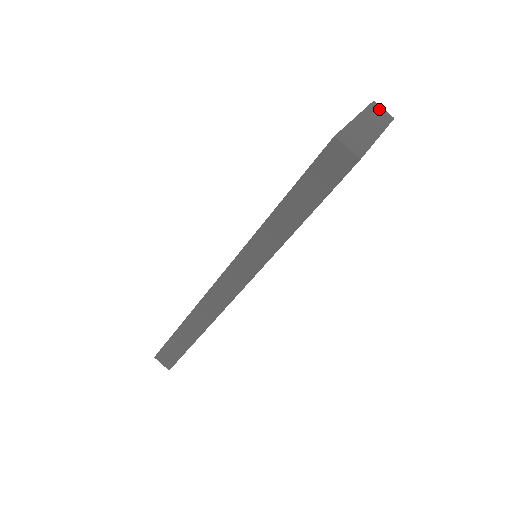
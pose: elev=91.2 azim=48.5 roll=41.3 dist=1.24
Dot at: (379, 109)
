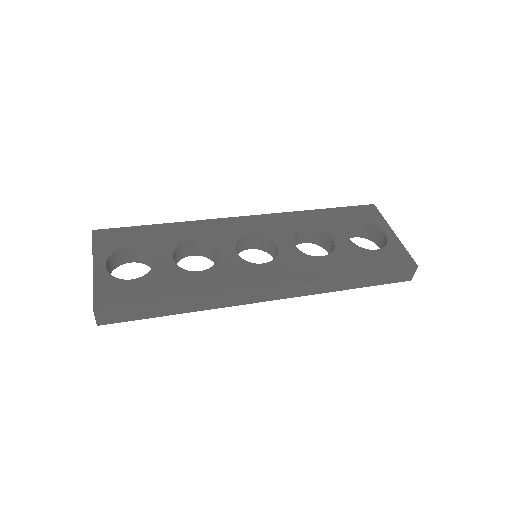
Dot at: occluded
